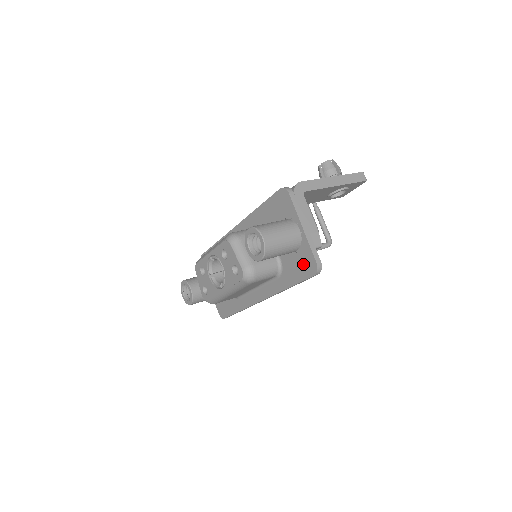
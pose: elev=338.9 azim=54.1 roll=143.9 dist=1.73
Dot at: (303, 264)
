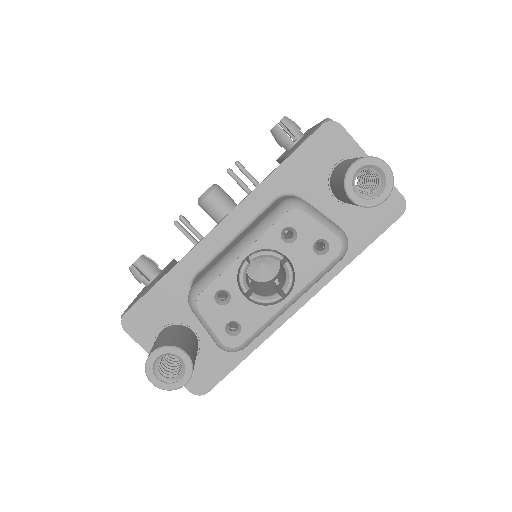
Dot at: (381, 209)
